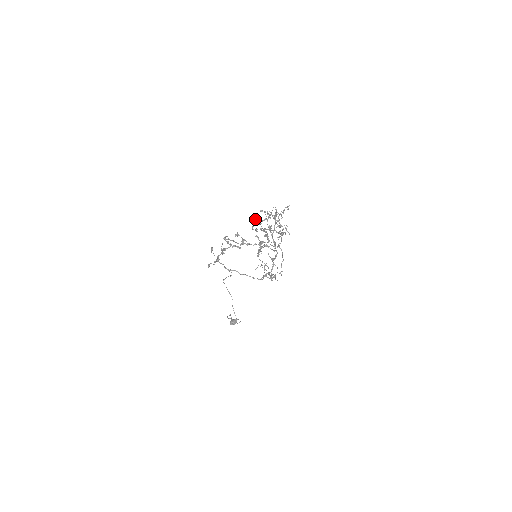
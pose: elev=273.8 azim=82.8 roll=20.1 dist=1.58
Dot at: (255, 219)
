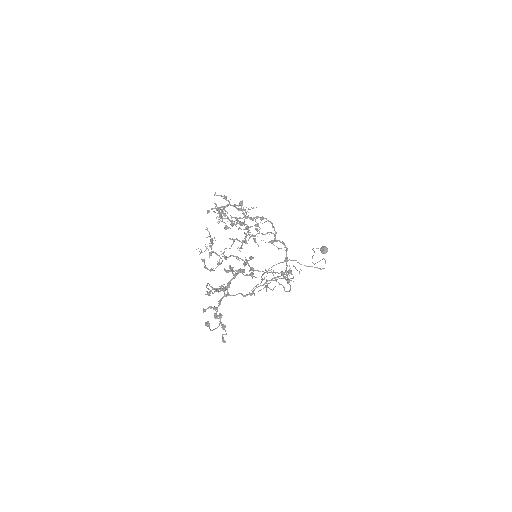
Dot at: occluded
